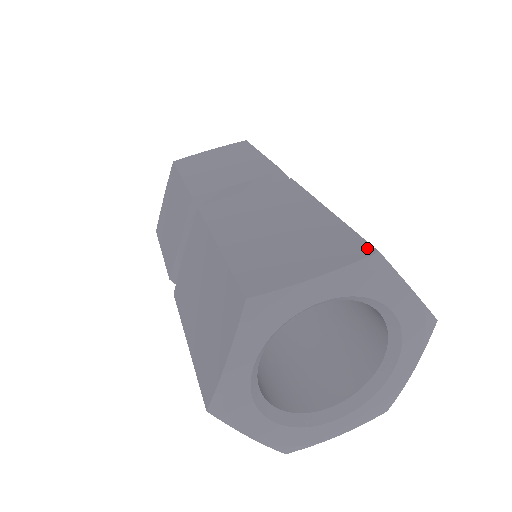
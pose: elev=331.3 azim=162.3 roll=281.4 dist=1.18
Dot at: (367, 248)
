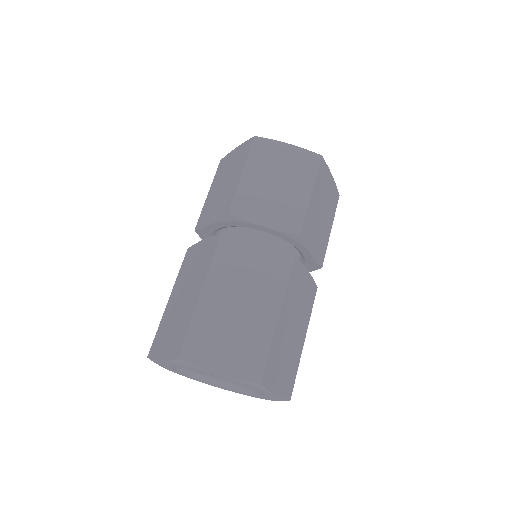
Dot at: (259, 375)
